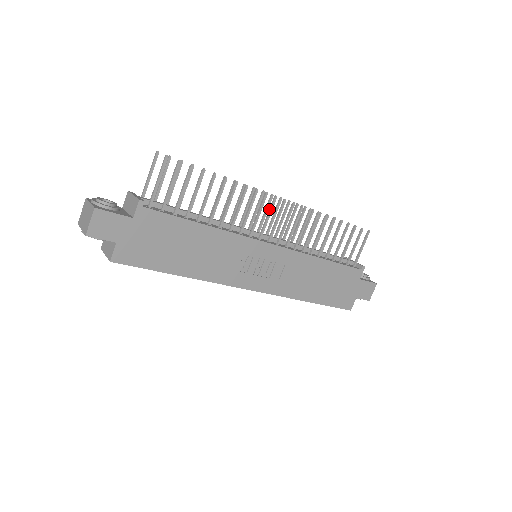
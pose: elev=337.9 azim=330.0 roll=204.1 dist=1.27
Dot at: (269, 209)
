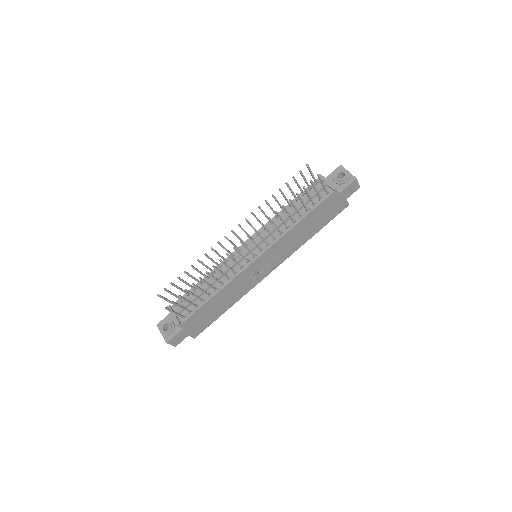
Dot at: occluded
